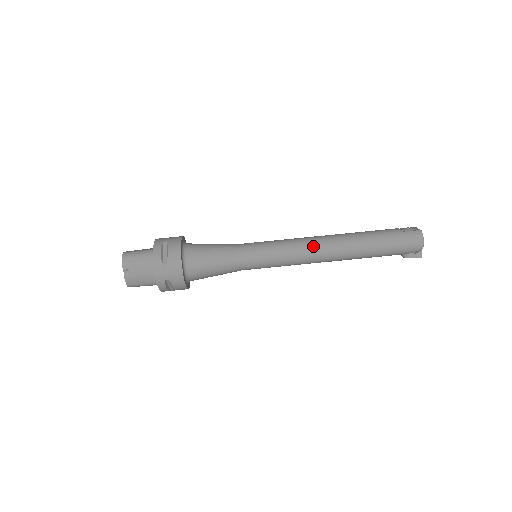
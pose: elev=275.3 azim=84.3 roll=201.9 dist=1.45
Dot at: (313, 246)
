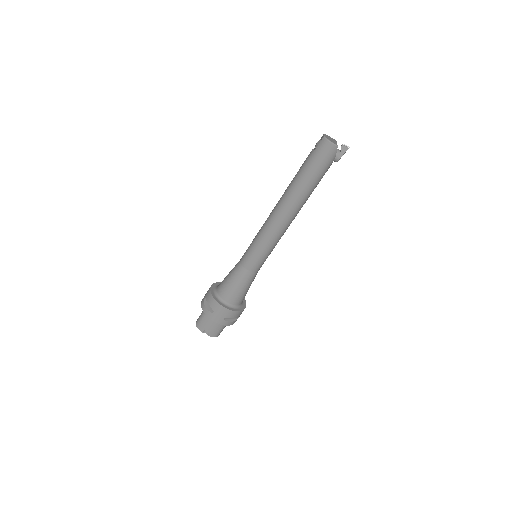
Dot at: (273, 220)
